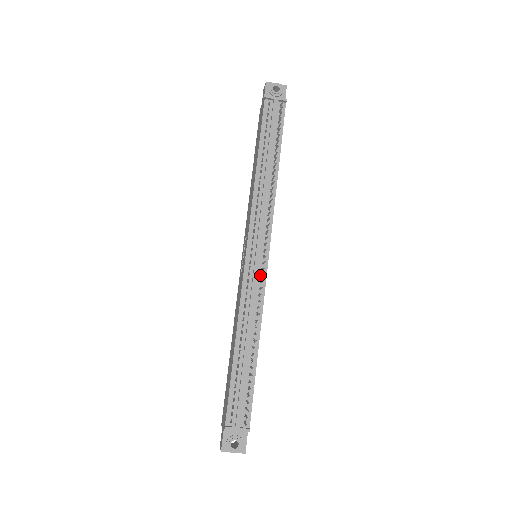
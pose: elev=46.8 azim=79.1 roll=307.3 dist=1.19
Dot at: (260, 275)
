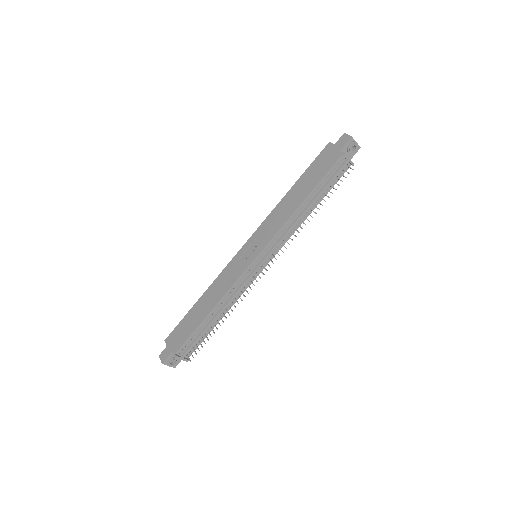
Dot at: (253, 276)
